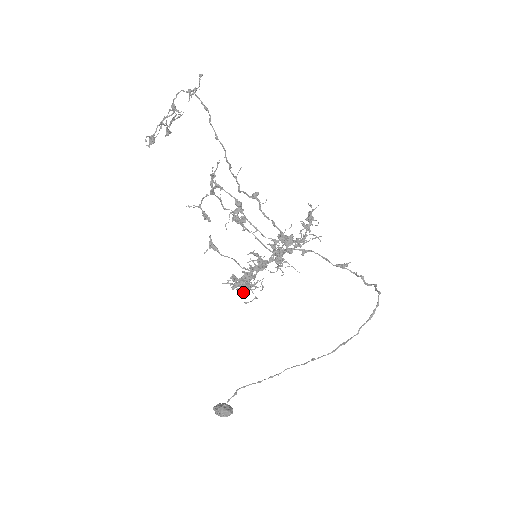
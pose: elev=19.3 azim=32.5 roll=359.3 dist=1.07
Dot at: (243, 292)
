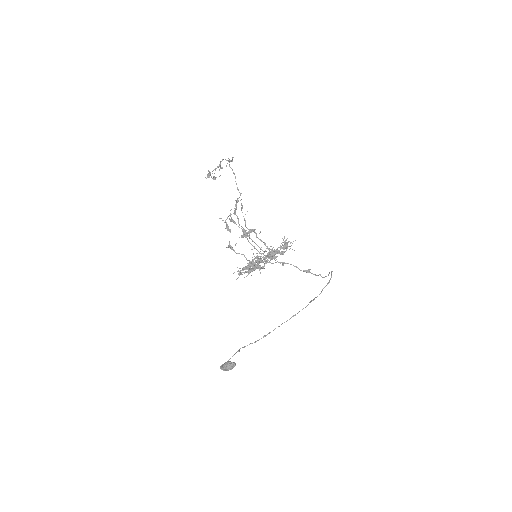
Dot at: (251, 264)
